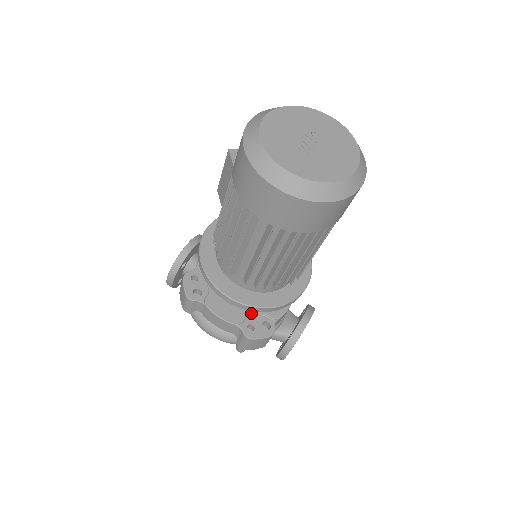
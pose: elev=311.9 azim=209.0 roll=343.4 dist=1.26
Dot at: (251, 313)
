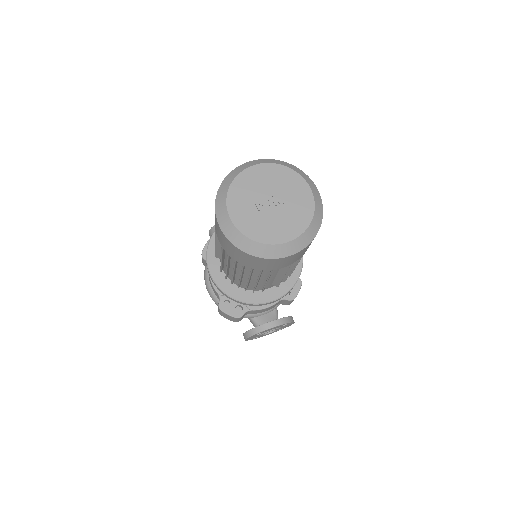
Dot at: occluded
